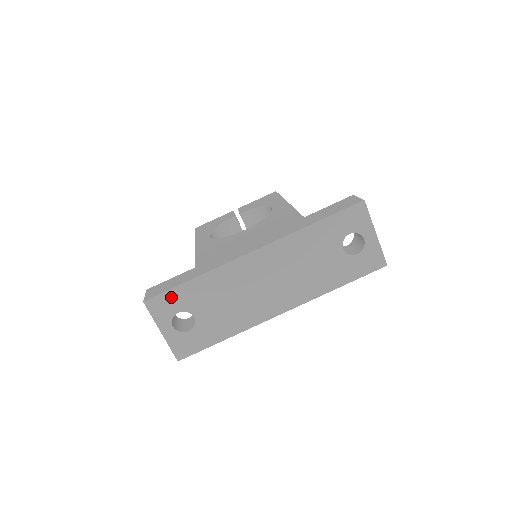
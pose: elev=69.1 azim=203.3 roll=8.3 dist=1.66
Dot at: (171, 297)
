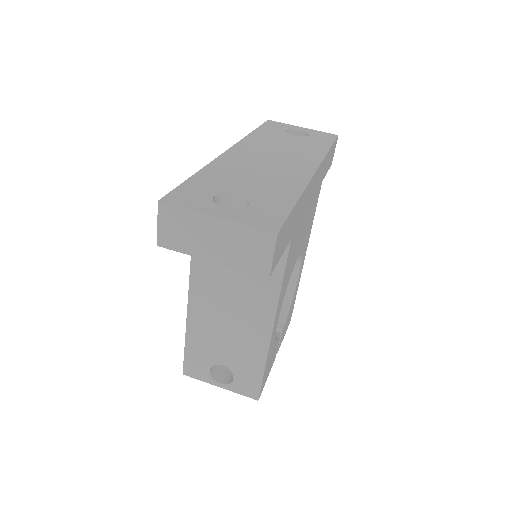
Dot at: (188, 190)
